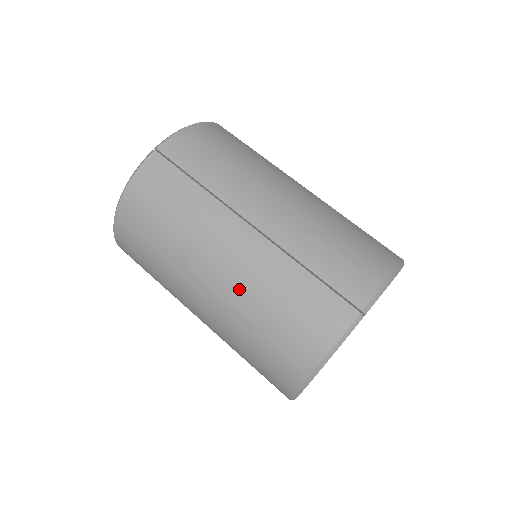
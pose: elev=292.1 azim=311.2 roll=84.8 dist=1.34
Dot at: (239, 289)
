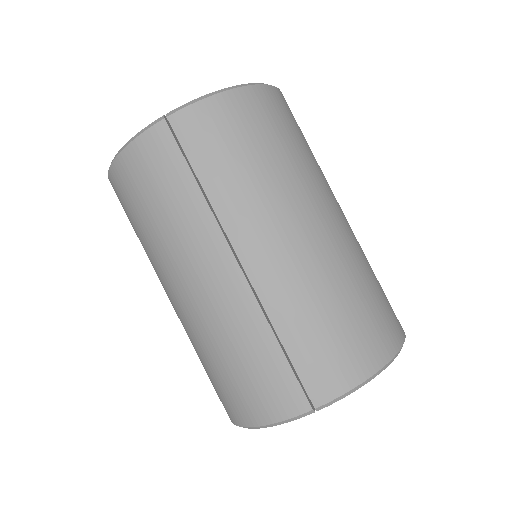
Dot at: (205, 321)
